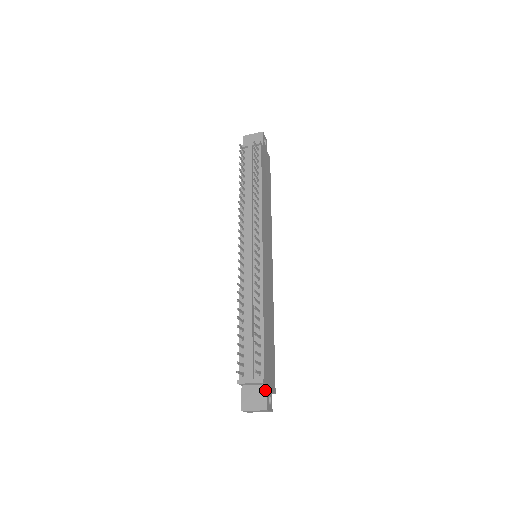
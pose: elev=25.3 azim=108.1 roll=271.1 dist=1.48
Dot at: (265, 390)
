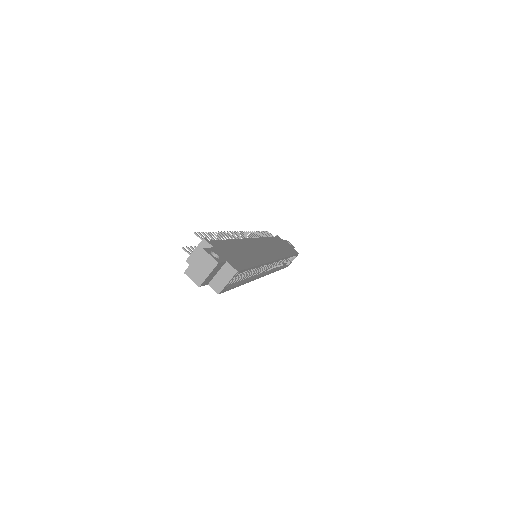
Dot at: (210, 249)
